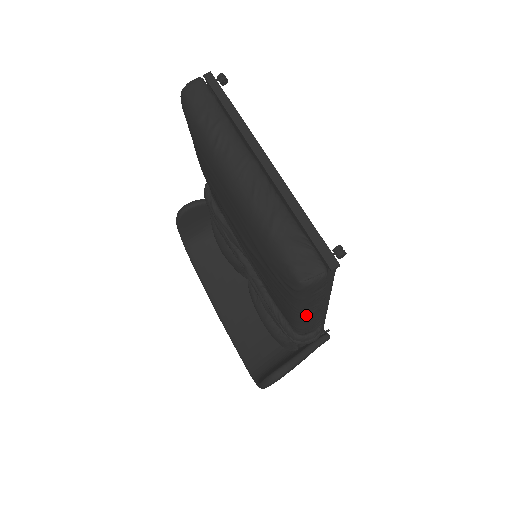
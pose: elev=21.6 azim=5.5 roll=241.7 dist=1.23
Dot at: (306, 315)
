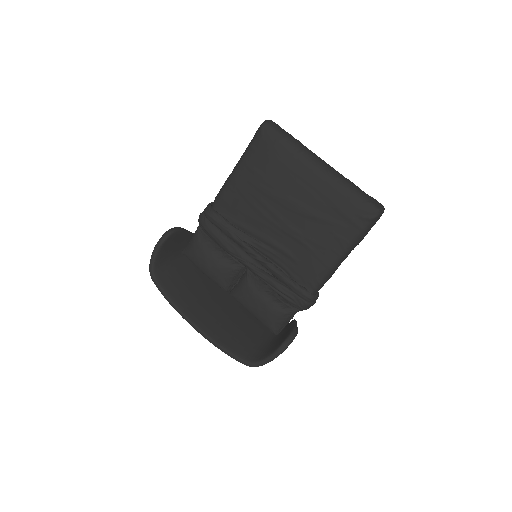
Dot at: (343, 259)
